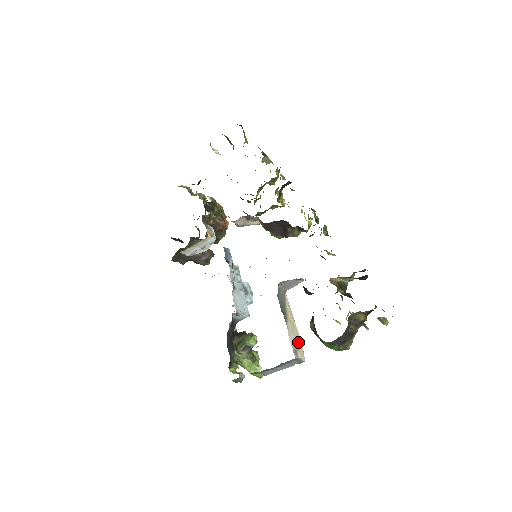
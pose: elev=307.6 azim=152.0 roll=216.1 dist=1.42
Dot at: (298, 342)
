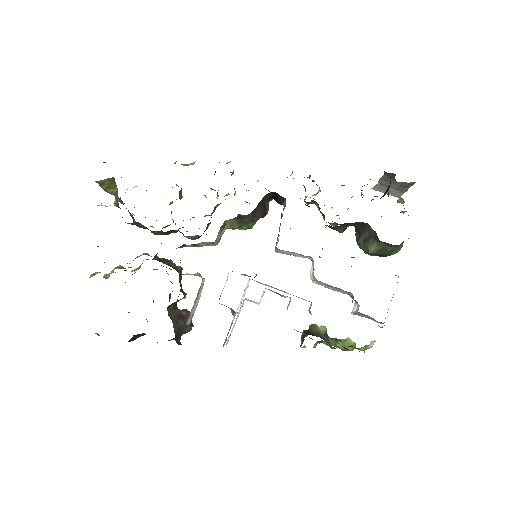
Dot at: occluded
